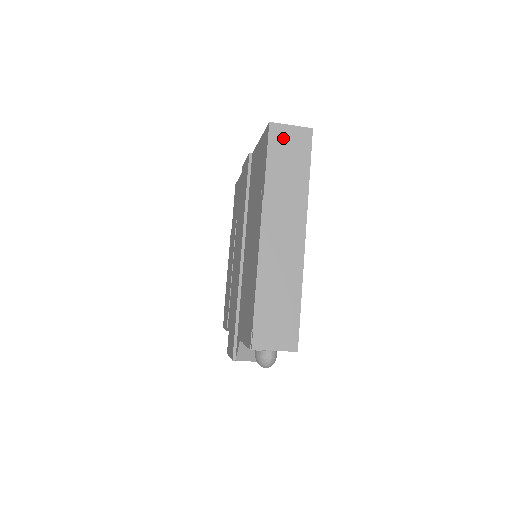
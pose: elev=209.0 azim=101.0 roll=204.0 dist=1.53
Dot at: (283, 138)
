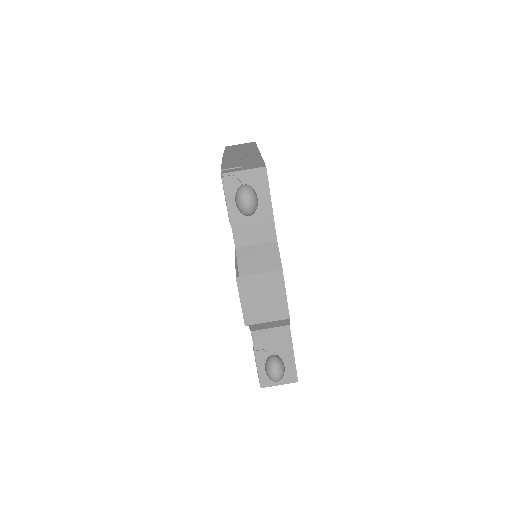
Dot at: (235, 146)
